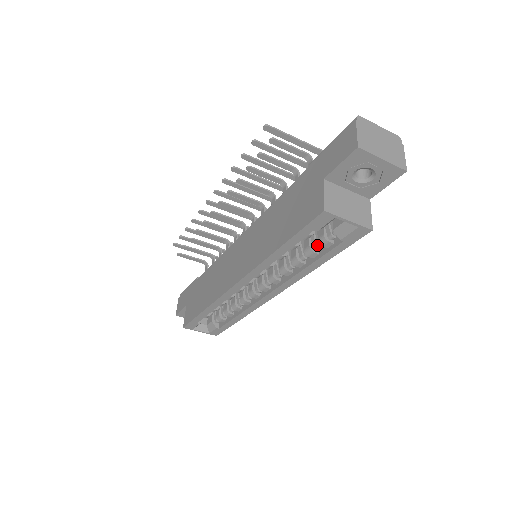
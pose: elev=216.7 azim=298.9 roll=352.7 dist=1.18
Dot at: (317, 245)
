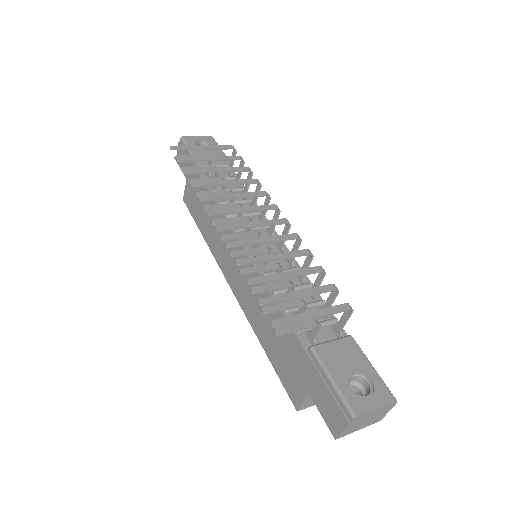
Dot at: occluded
